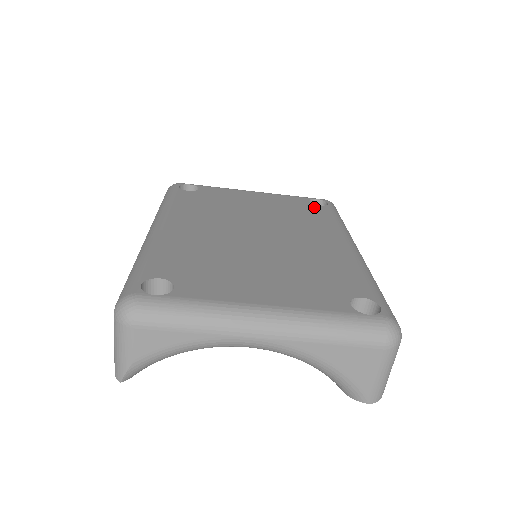
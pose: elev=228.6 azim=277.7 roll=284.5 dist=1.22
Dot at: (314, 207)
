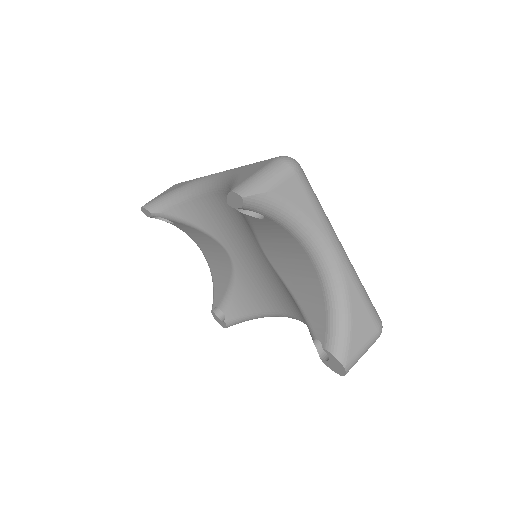
Dot at: occluded
